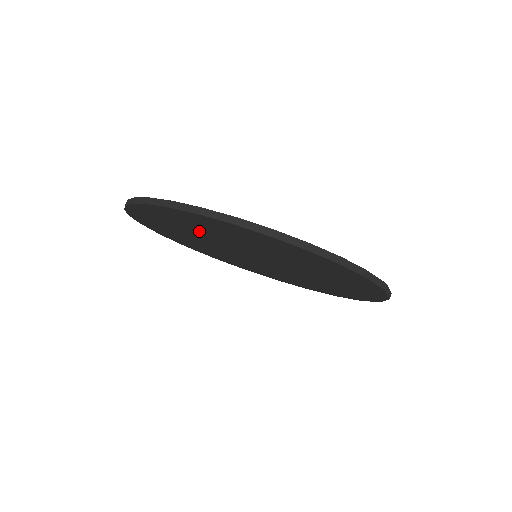
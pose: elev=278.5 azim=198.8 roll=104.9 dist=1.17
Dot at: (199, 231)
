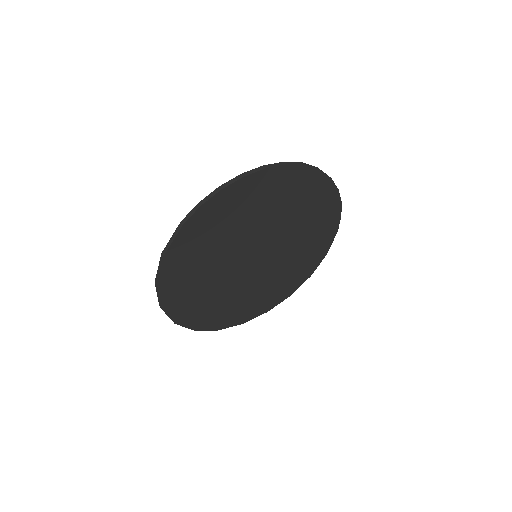
Dot at: (269, 210)
